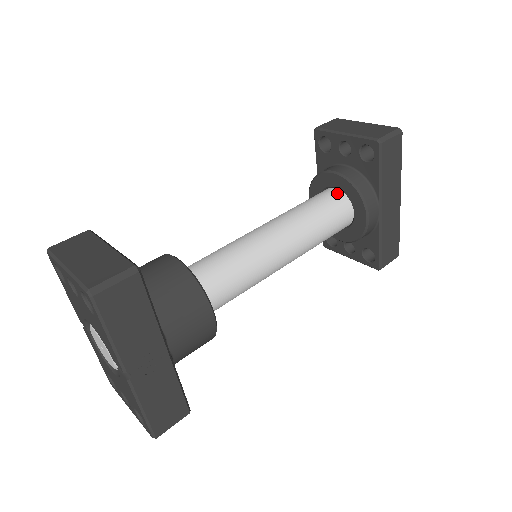
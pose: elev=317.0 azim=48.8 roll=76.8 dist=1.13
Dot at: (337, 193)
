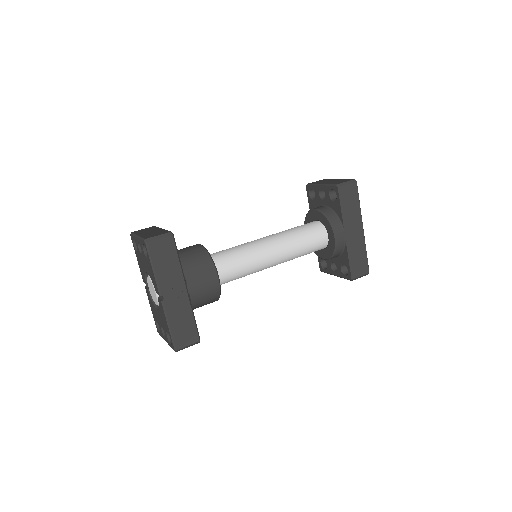
Dot at: (317, 223)
